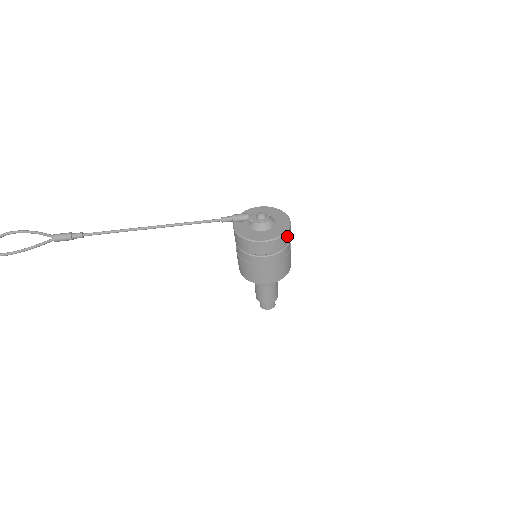
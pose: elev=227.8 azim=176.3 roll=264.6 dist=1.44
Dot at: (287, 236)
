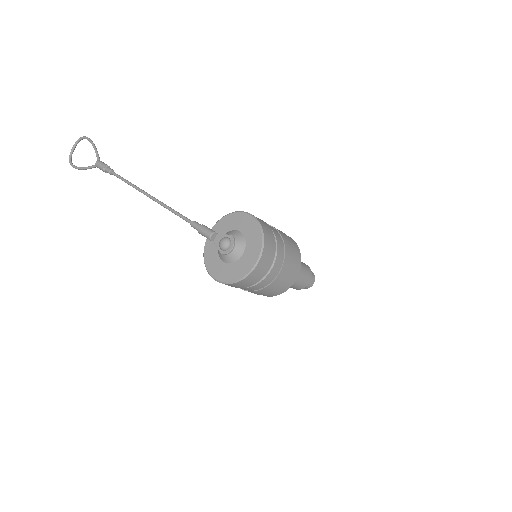
Dot at: (246, 281)
